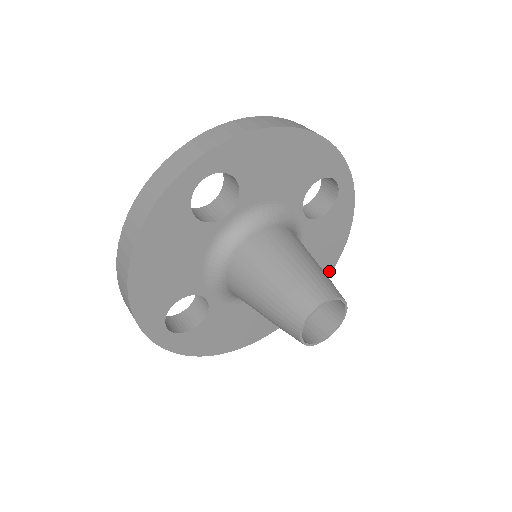
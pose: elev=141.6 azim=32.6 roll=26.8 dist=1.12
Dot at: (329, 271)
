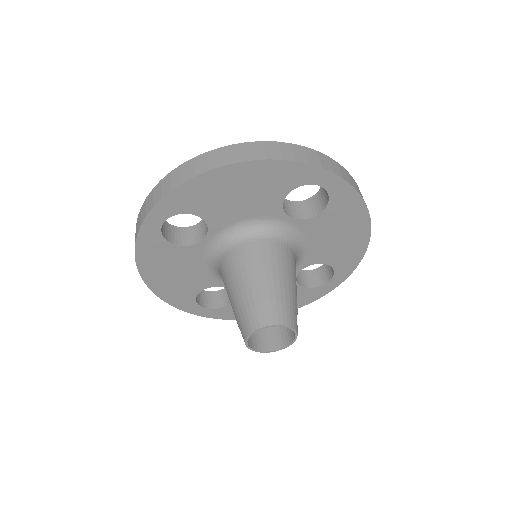
Dot at: (362, 250)
